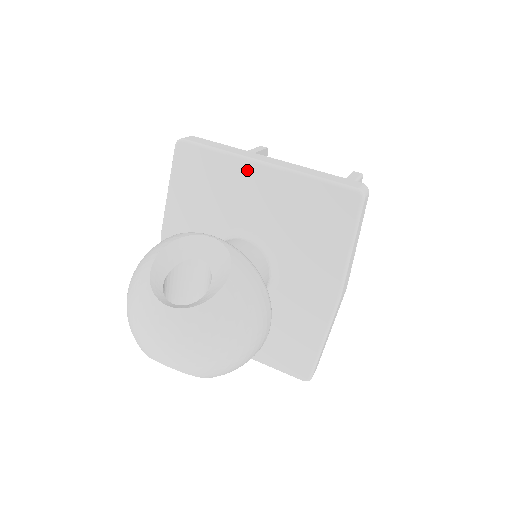
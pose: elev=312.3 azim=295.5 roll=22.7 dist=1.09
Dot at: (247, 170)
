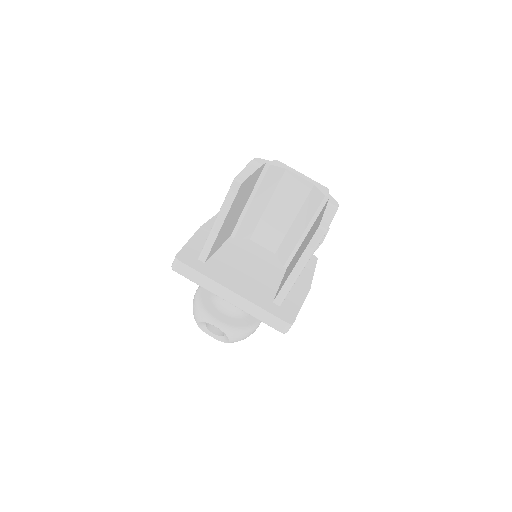
Dot at: occluded
